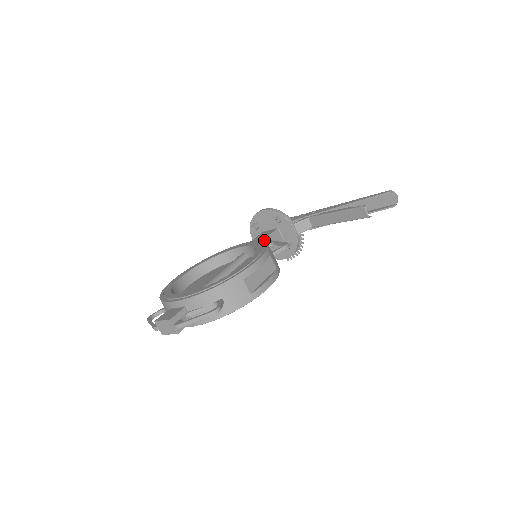
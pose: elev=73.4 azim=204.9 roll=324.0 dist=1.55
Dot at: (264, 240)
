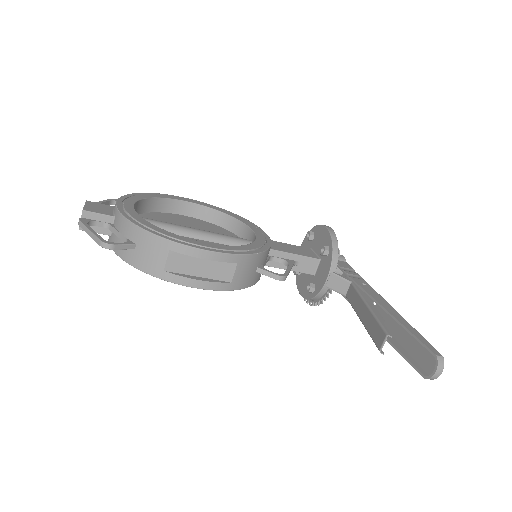
Dot at: (287, 253)
